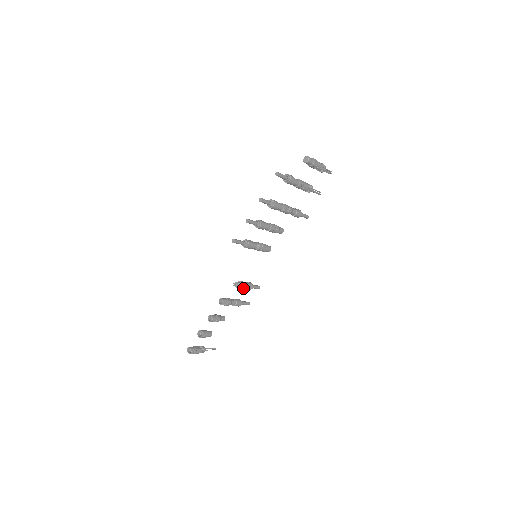
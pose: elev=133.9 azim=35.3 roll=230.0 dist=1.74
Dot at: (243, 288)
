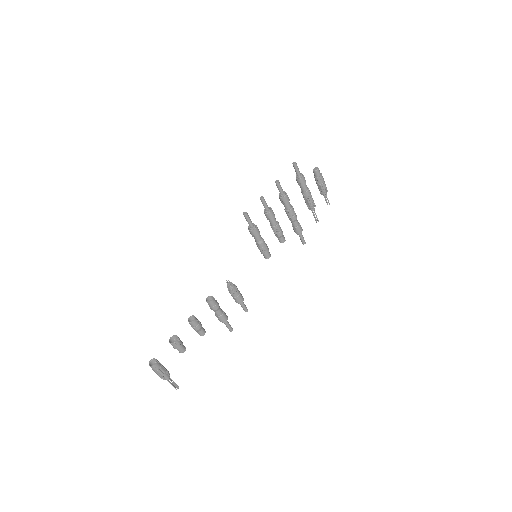
Dot at: (235, 292)
